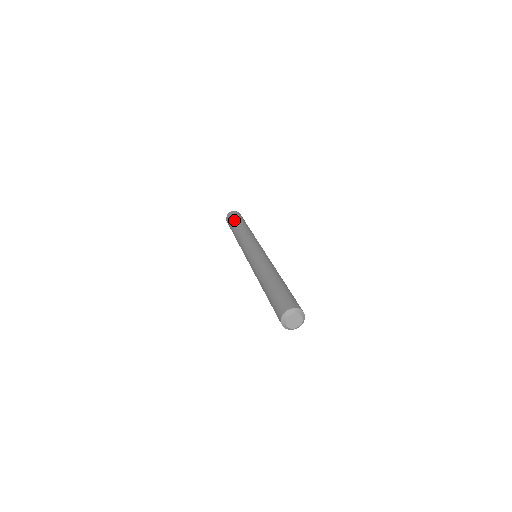
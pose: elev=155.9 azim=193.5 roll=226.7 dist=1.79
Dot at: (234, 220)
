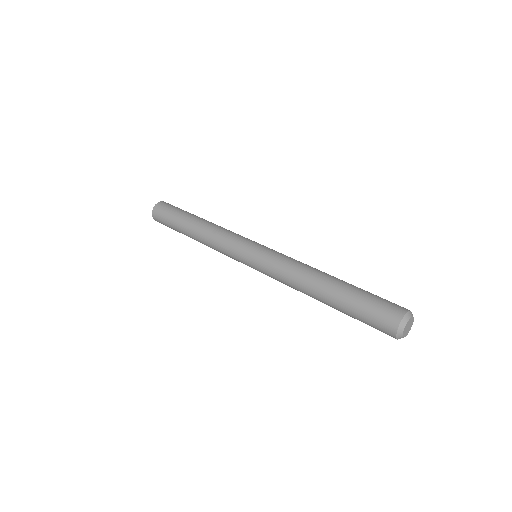
Dot at: (176, 216)
